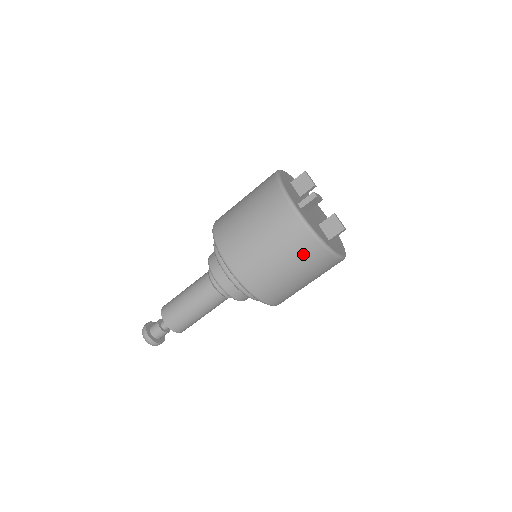
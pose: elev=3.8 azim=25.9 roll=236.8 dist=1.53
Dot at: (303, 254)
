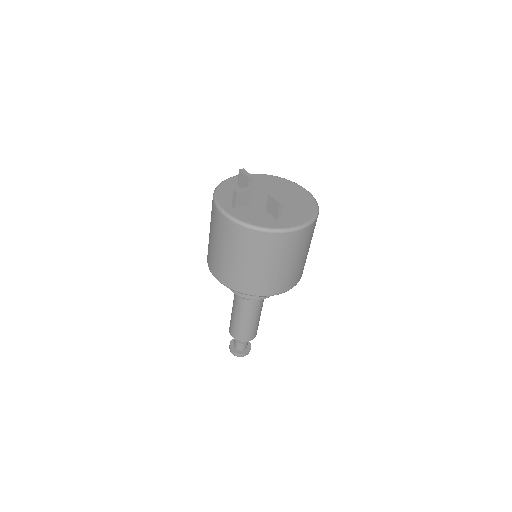
Dot at: (254, 246)
